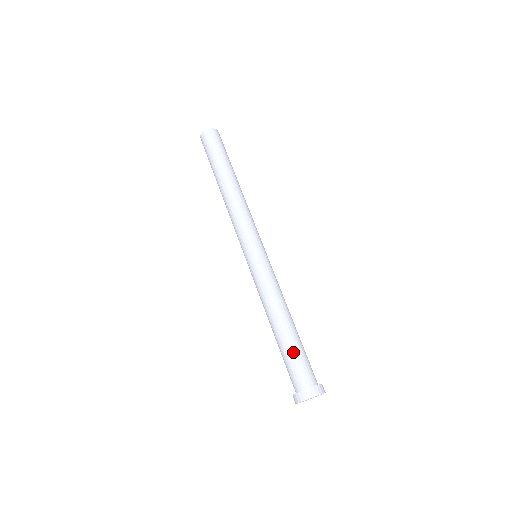
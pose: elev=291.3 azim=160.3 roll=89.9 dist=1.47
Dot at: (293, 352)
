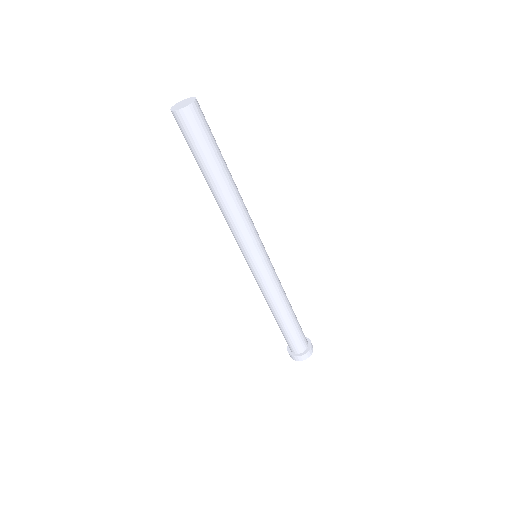
Dot at: occluded
